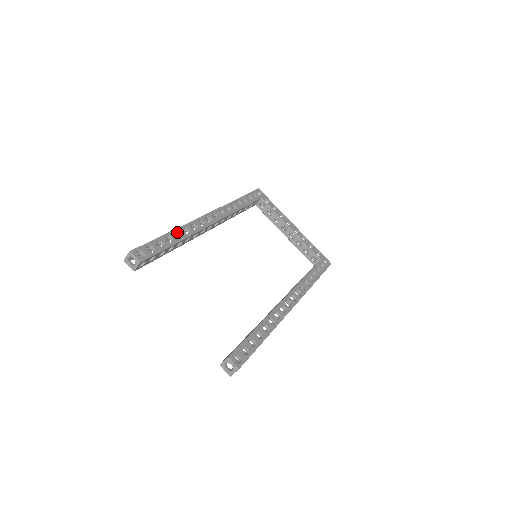
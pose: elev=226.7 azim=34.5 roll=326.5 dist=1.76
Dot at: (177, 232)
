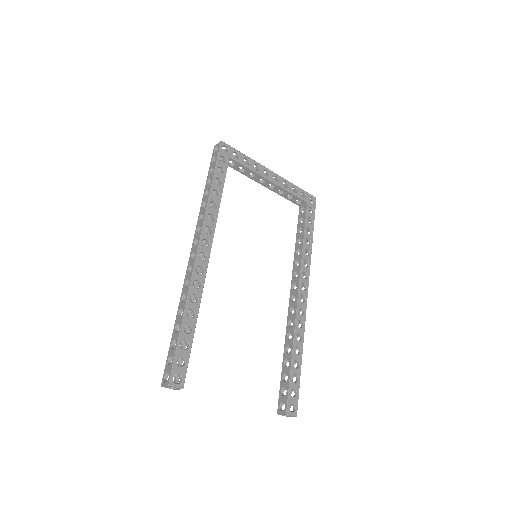
Dot at: occluded
